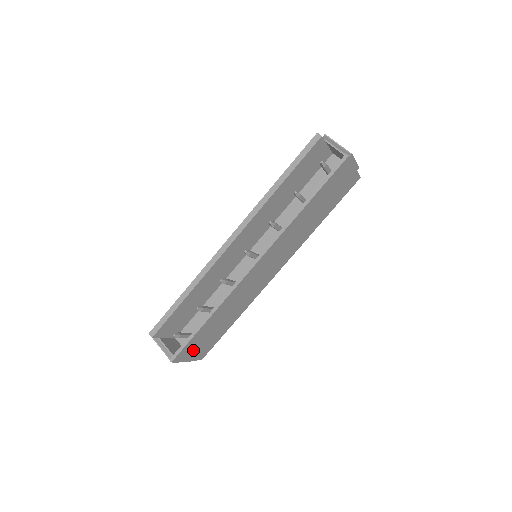
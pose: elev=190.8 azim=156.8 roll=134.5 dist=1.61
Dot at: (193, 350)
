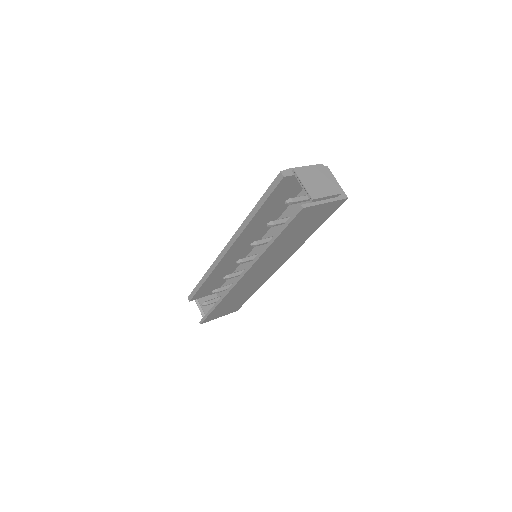
Dot at: (219, 314)
